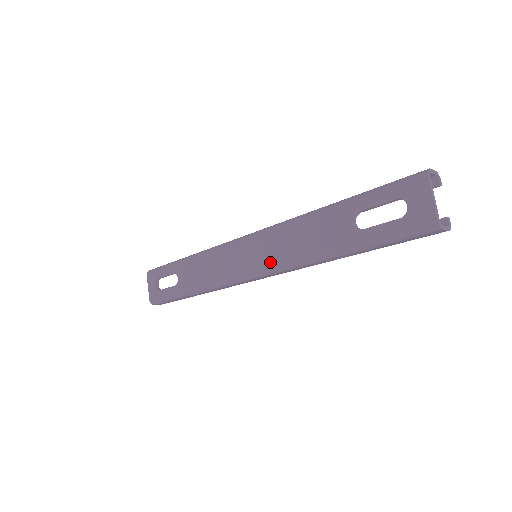
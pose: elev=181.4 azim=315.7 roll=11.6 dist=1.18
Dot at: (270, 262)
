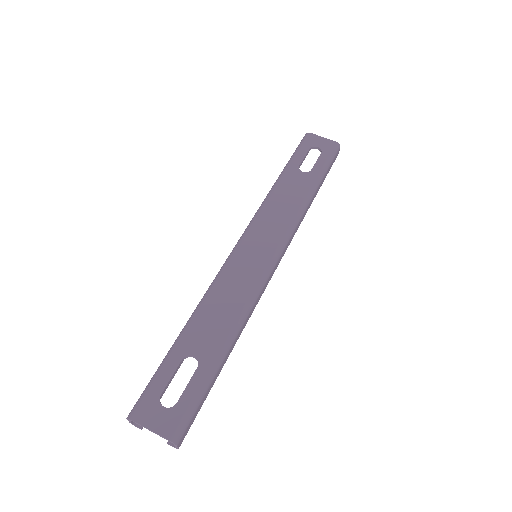
Dot at: (278, 236)
